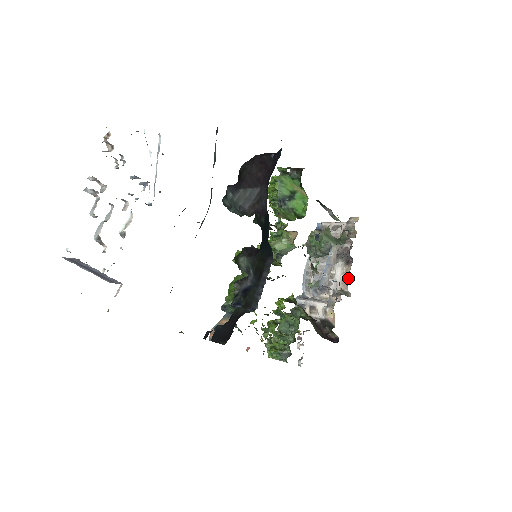
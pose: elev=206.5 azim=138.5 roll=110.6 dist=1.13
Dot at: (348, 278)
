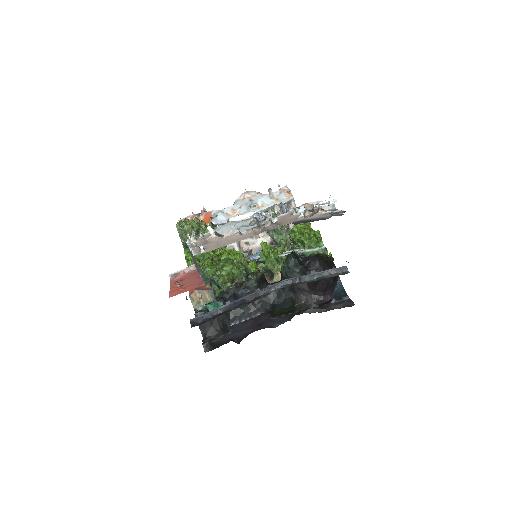
Dot at: occluded
